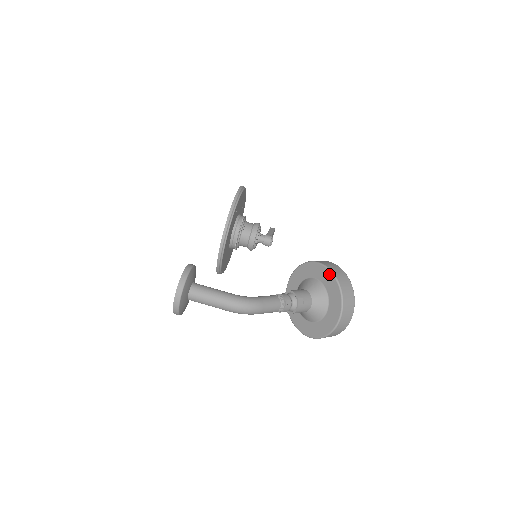
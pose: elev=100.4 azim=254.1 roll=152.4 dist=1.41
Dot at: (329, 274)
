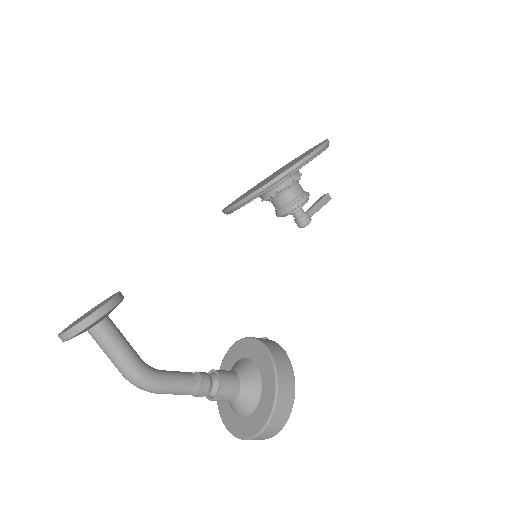
Dot at: (272, 399)
